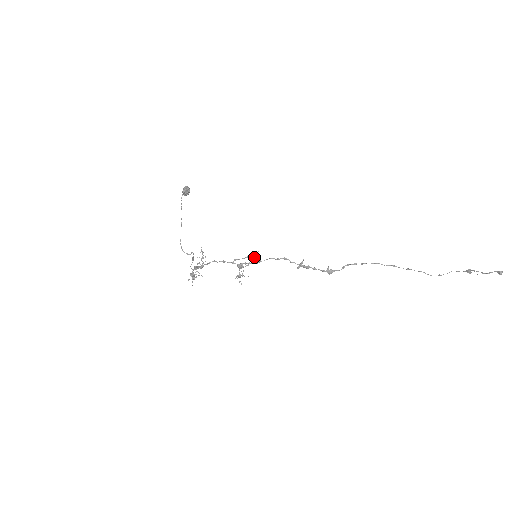
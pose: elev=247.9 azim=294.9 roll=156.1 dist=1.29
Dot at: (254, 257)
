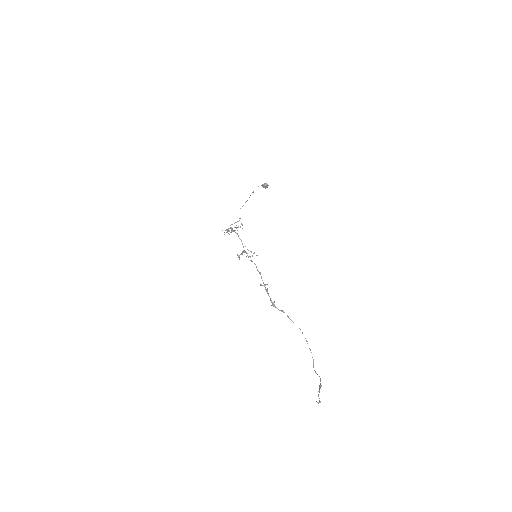
Dot at: occluded
